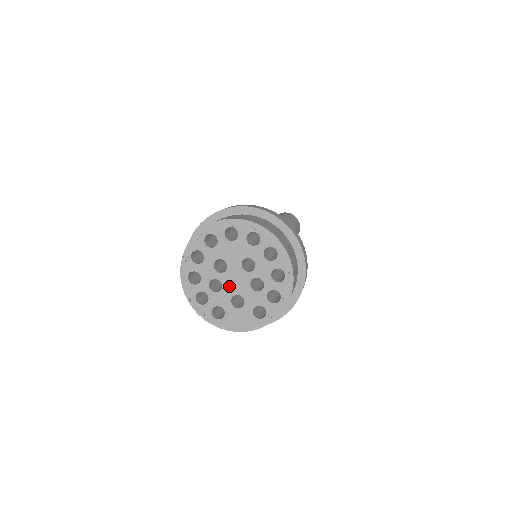
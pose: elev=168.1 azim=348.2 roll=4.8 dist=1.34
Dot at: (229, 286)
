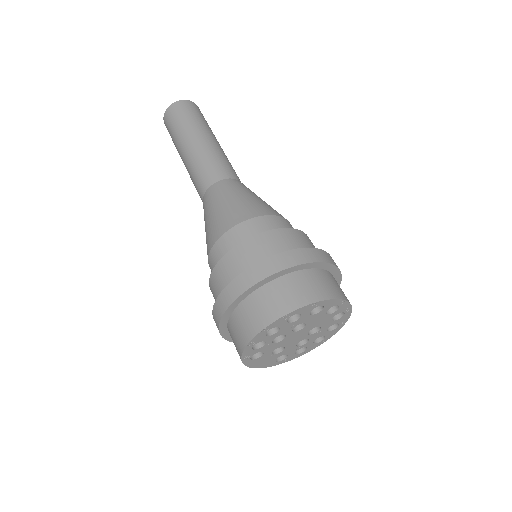
Dot at: (287, 341)
